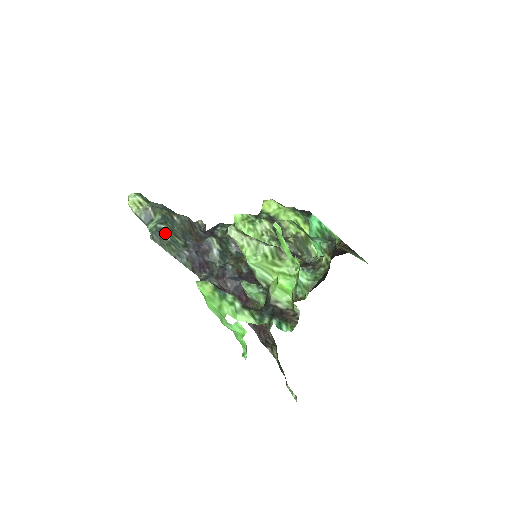
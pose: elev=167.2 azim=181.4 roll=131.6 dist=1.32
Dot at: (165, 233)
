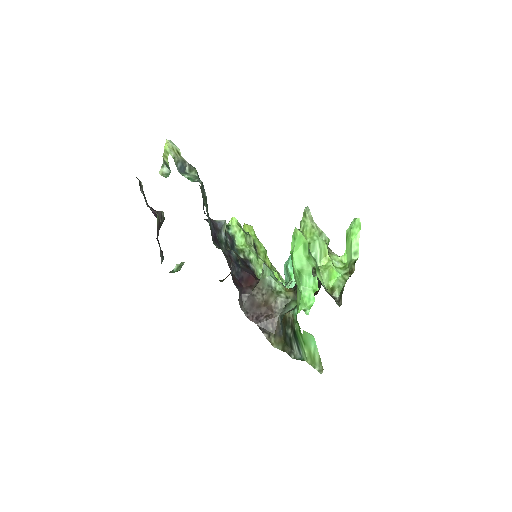
Dot at: (204, 189)
